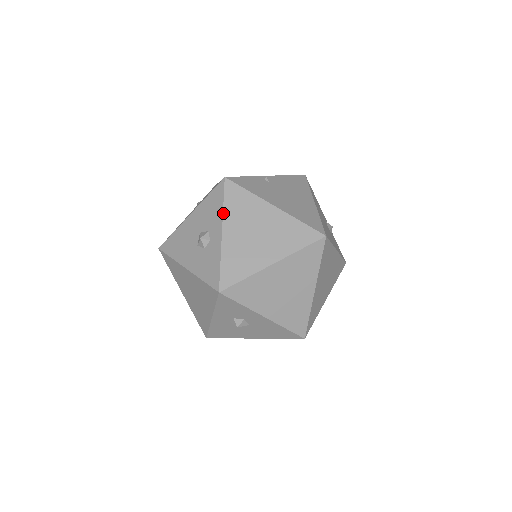
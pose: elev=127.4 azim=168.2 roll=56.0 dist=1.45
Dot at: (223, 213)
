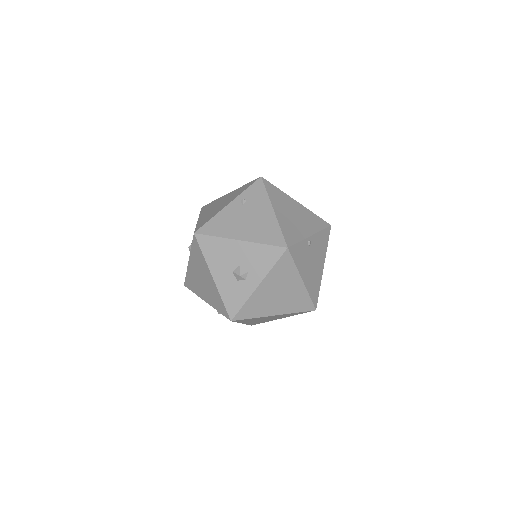
Dot at: (269, 273)
